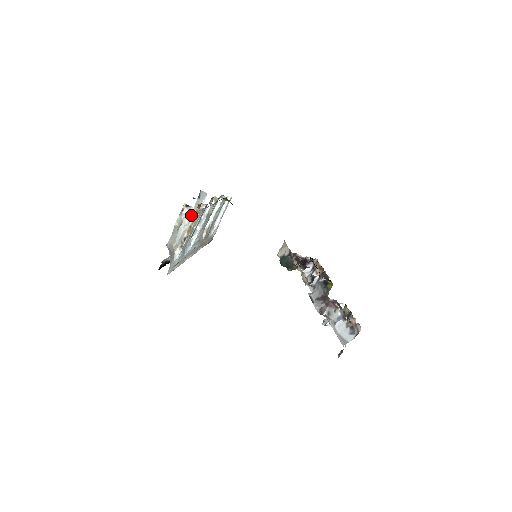
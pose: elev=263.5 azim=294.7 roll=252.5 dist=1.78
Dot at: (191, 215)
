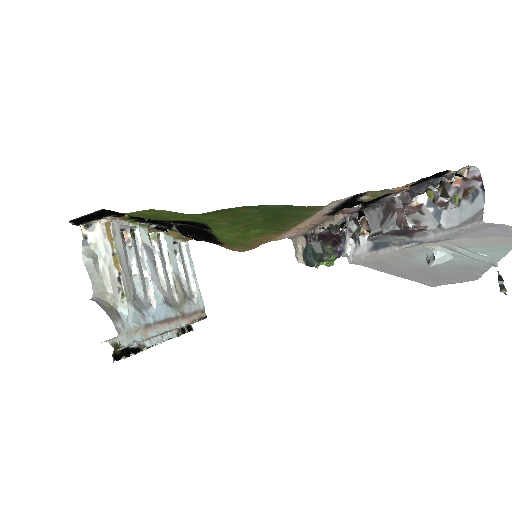
Dot at: (102, 236)
